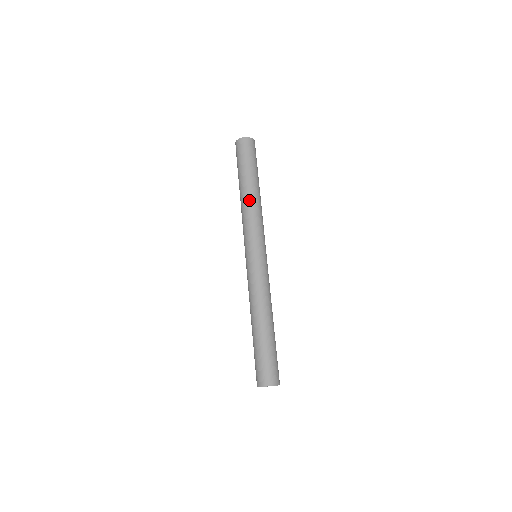
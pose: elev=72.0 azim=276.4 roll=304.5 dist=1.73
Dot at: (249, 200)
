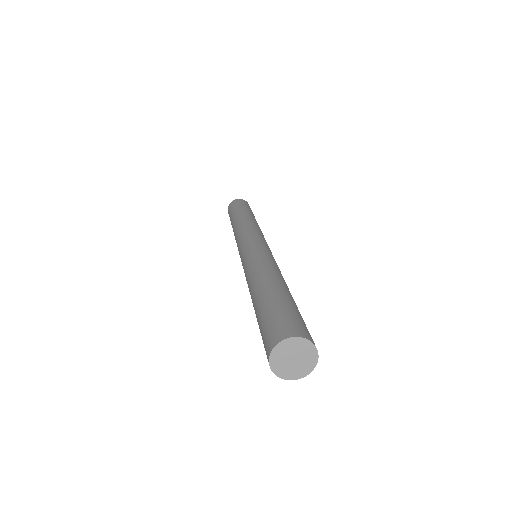
Dot at: (243, 219)
